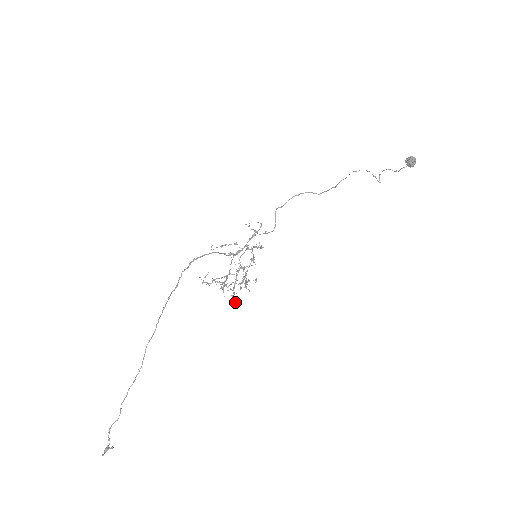
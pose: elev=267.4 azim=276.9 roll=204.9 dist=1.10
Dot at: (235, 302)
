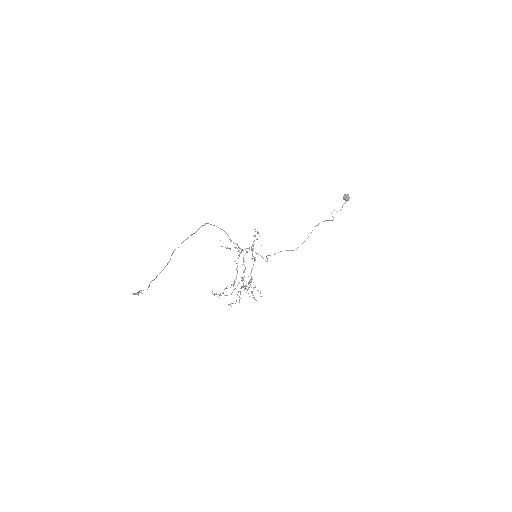
Dot at: (245, 288)
